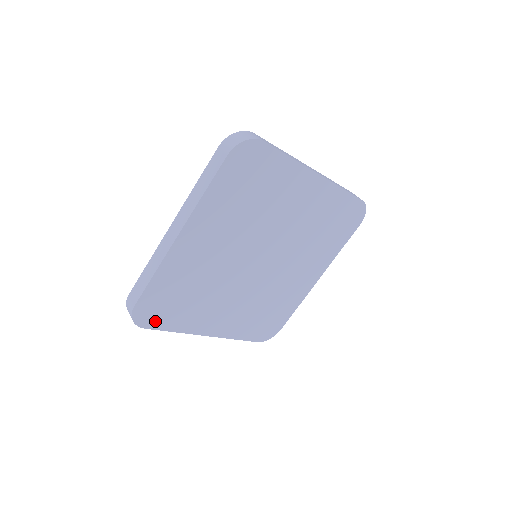
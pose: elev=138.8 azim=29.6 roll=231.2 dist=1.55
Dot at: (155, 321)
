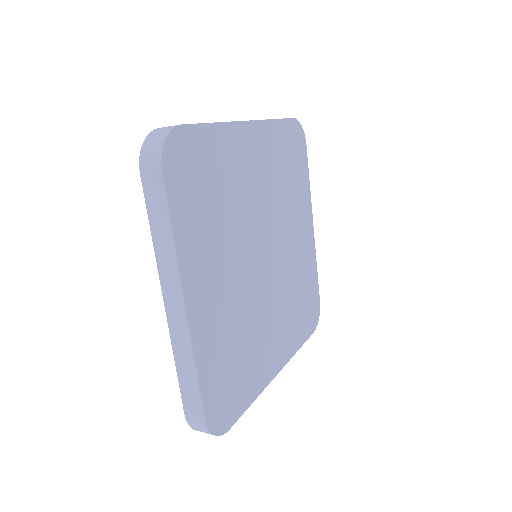
Dot at: (175, 180)
